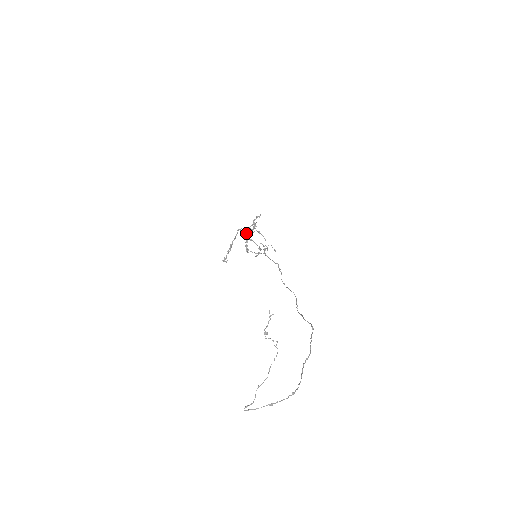
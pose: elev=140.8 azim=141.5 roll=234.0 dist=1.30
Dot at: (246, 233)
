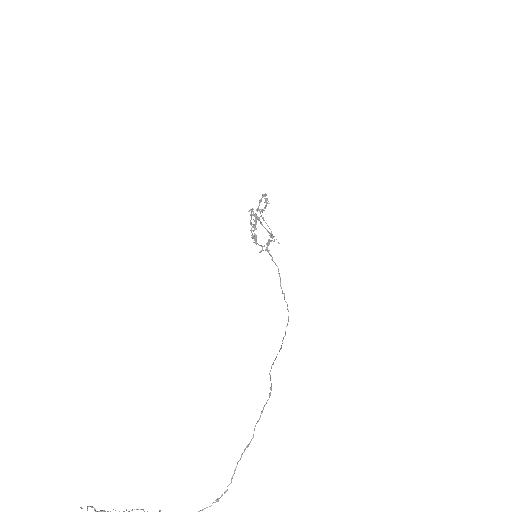
Dot at: (255, 217)
